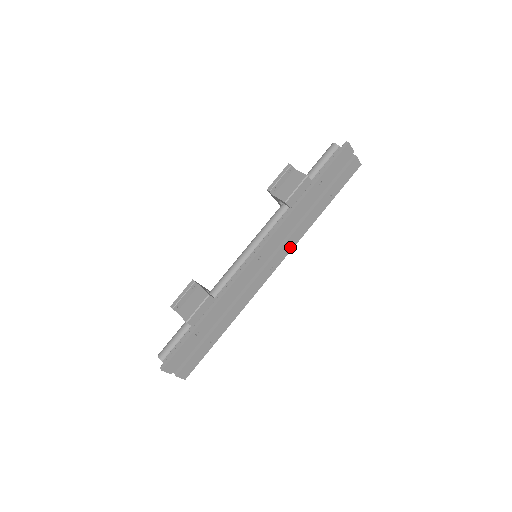
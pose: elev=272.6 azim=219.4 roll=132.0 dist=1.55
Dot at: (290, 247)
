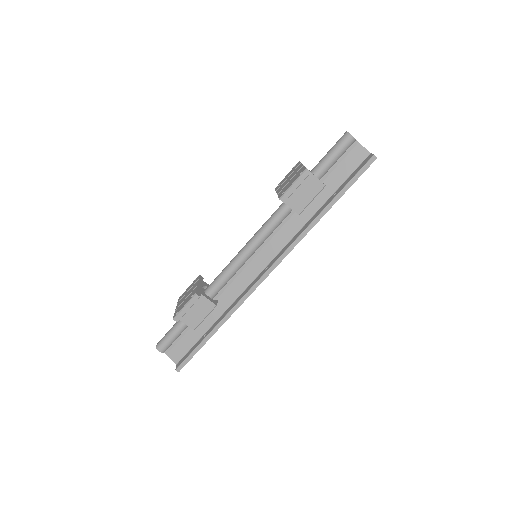
Dot at: occluded
